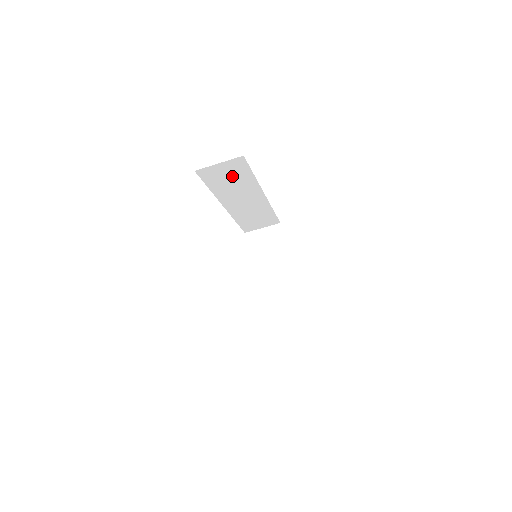
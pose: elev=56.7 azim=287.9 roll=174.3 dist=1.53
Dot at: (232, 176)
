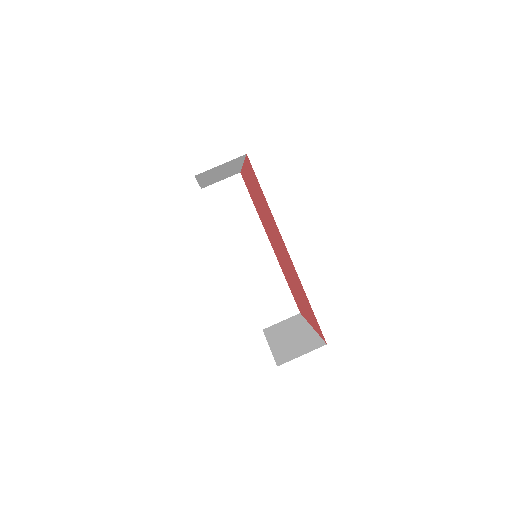
Dot at: (234, 203)
